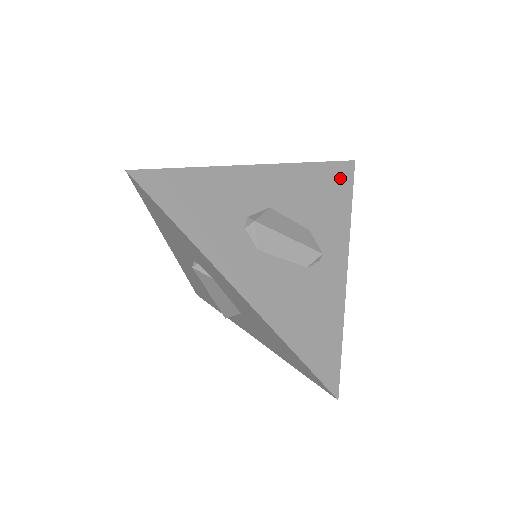
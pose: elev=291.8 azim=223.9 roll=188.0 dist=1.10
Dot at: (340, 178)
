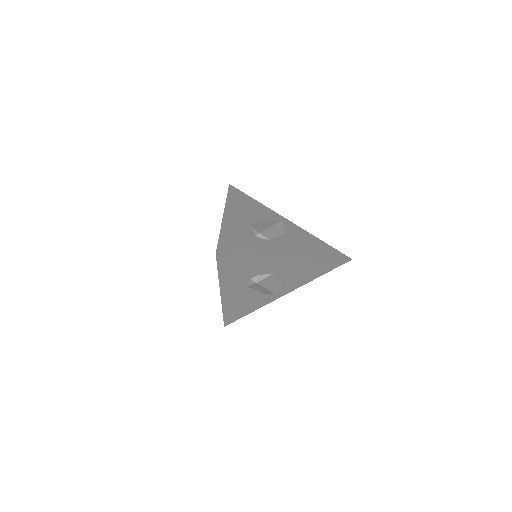
Dot at: (331, 266)
